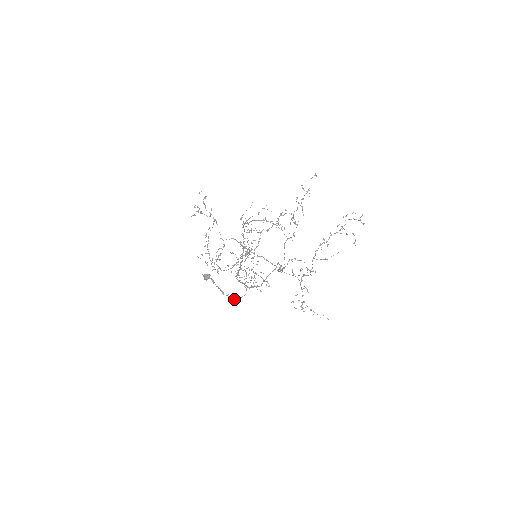
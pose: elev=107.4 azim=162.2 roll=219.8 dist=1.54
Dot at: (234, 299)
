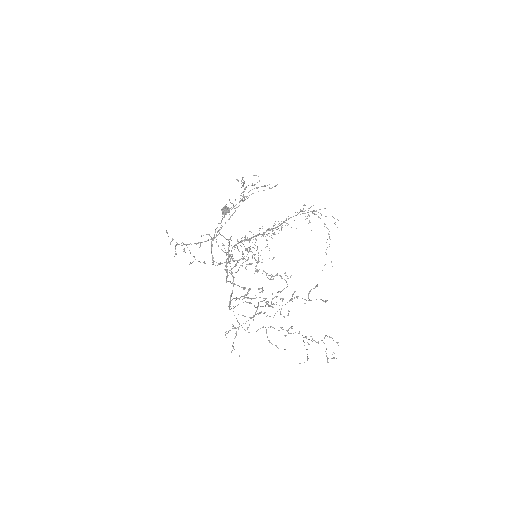
Dot at: (212, 255)
